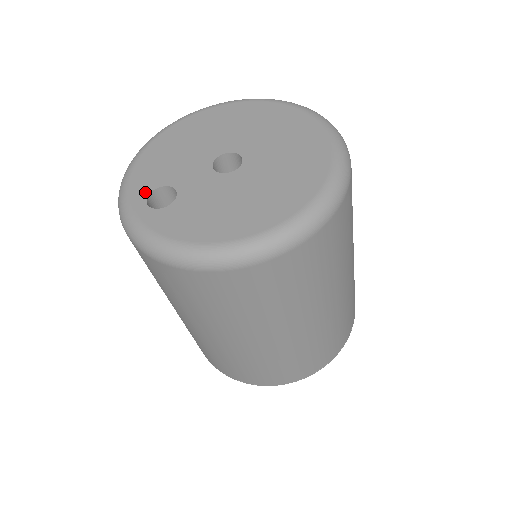
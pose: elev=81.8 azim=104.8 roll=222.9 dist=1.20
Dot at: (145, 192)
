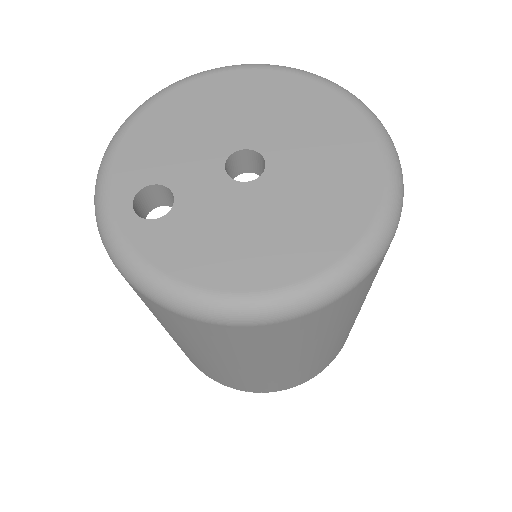
Dot at: (132, 188)
